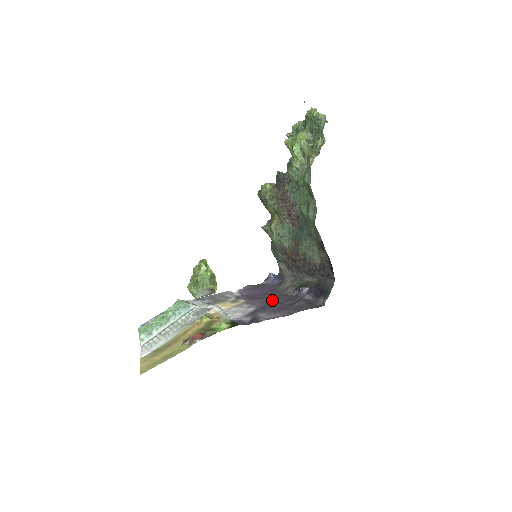
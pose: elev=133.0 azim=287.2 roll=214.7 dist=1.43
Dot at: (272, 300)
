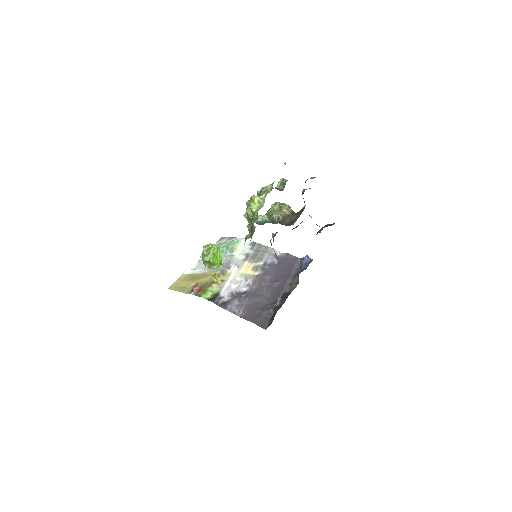
Dot at: (266, 290)
